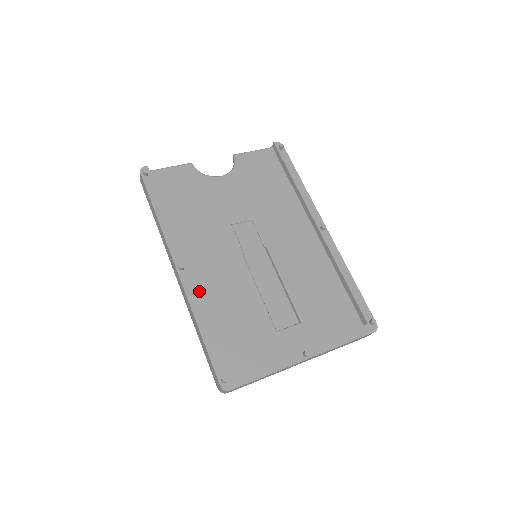
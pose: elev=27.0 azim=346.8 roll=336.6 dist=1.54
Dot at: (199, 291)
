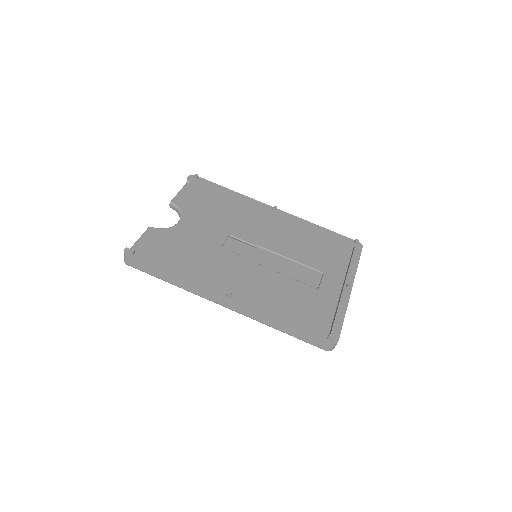
Dot at: occluded
